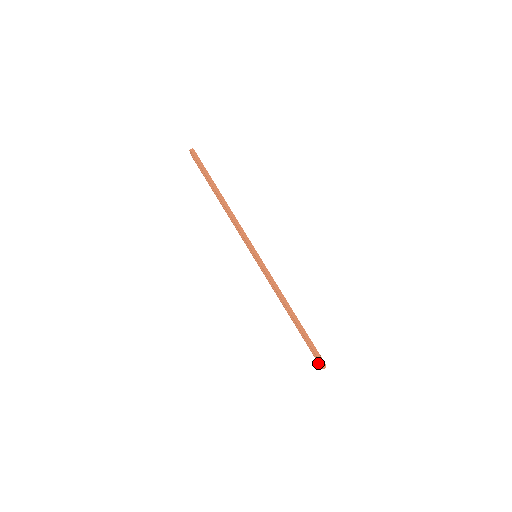
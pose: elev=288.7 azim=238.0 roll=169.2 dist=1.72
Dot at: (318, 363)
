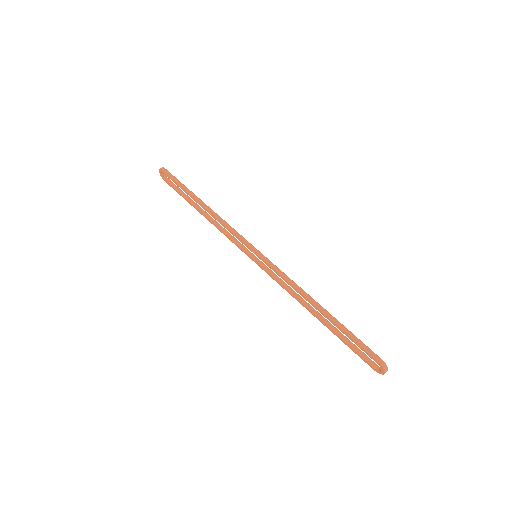
Dot at: occluded
